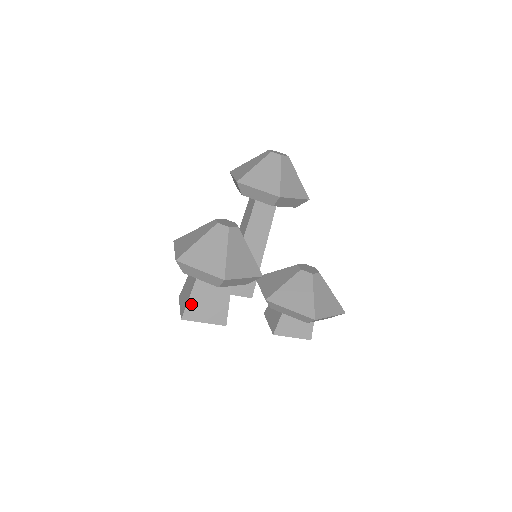
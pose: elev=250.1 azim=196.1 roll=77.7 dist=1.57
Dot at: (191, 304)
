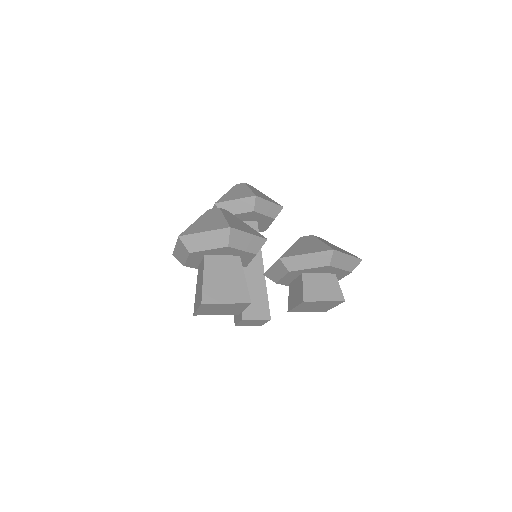
Dot at: (207, 286)
